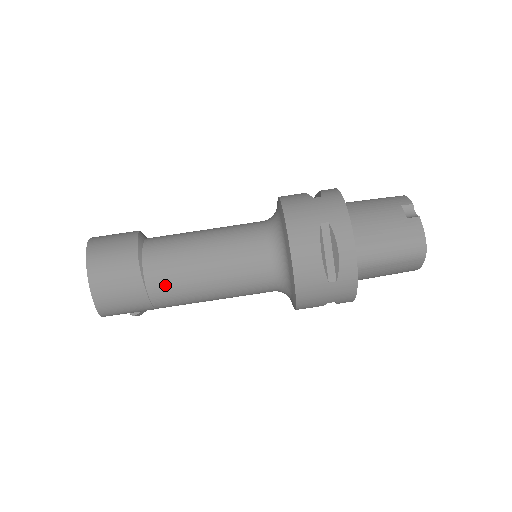
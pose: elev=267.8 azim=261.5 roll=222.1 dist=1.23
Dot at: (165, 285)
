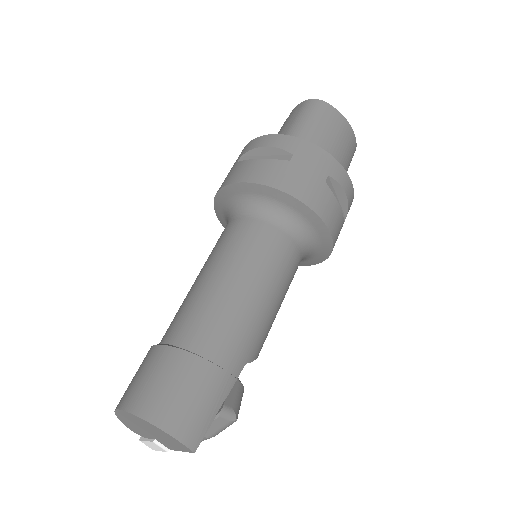
Dot at: (198, 327)
